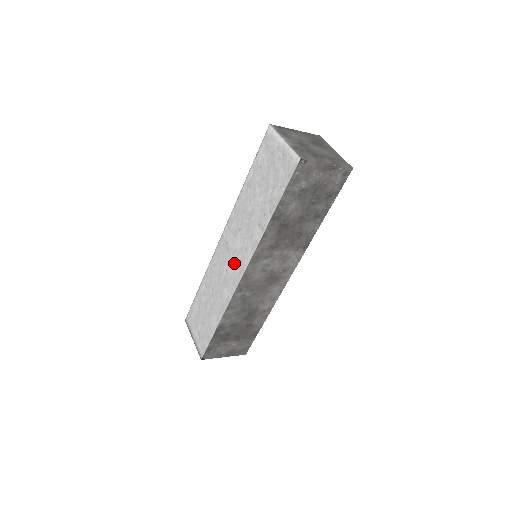
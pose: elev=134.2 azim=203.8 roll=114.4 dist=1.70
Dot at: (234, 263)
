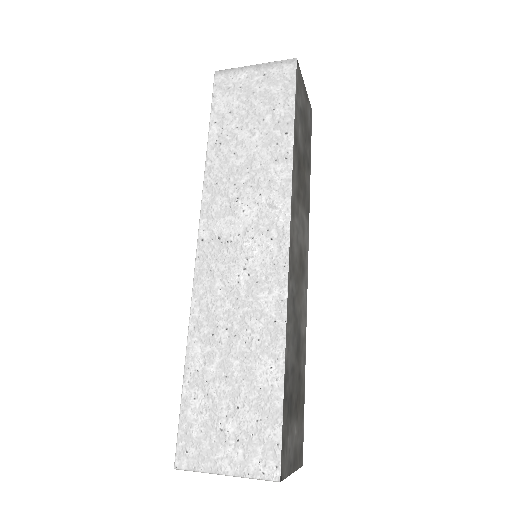
Dot at: (257, 244)
